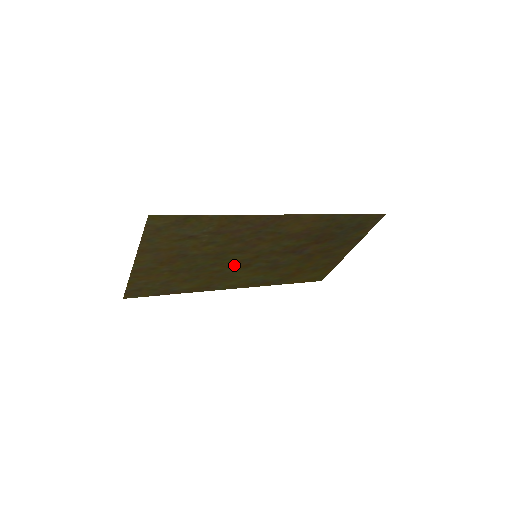
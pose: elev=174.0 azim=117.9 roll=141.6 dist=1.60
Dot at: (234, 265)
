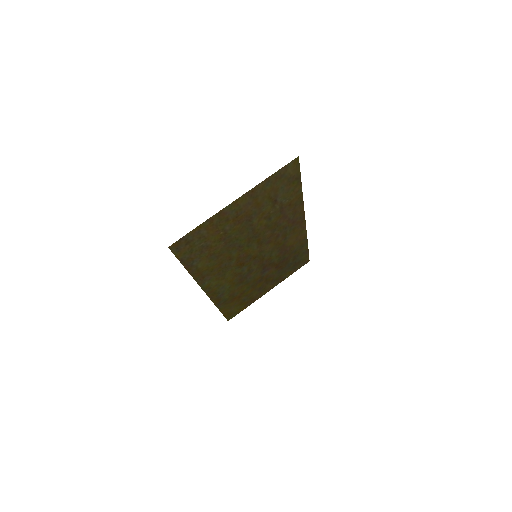
Dot at: (241, 258)
